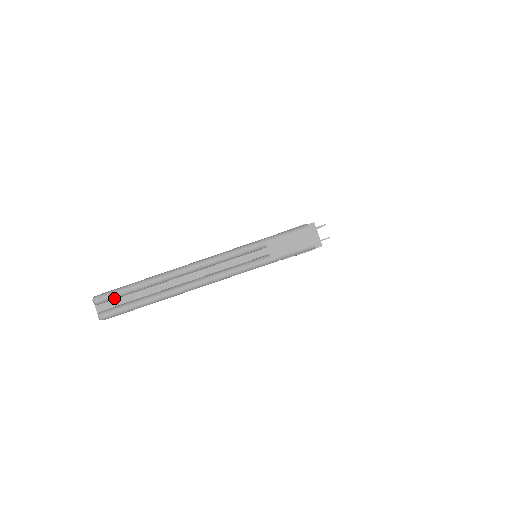
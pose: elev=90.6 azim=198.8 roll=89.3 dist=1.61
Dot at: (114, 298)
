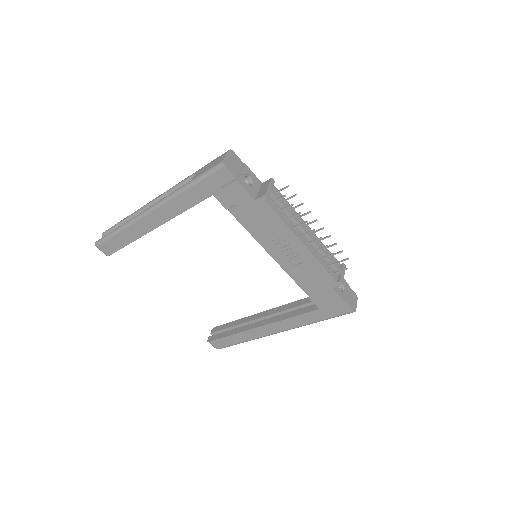
Dot at: (111, 231)
